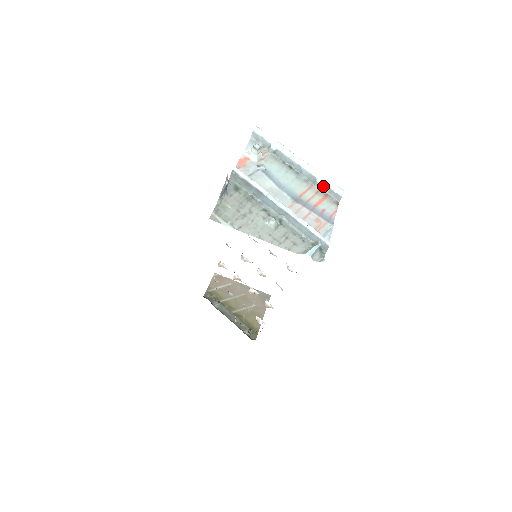
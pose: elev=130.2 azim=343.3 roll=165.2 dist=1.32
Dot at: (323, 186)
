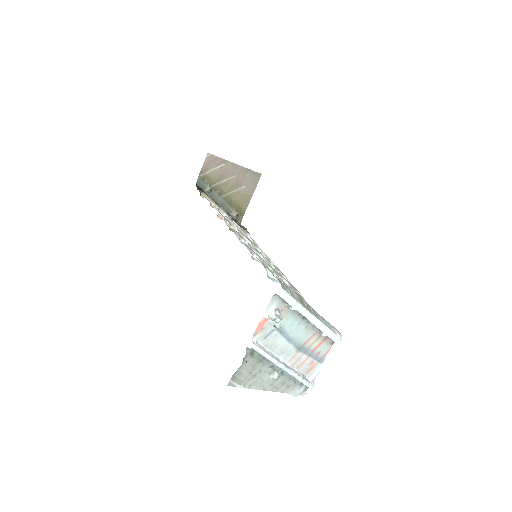
Dot at: (326, 335)
